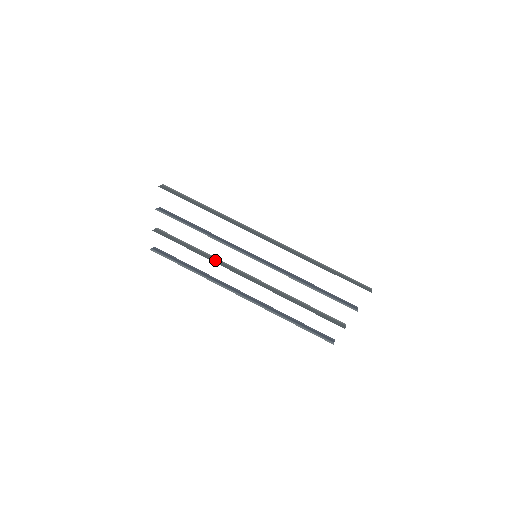
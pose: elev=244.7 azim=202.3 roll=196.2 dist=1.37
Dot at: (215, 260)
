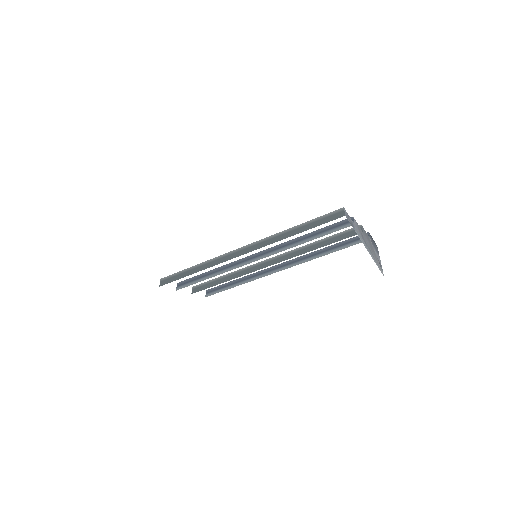
Dot at: (241, 273)
